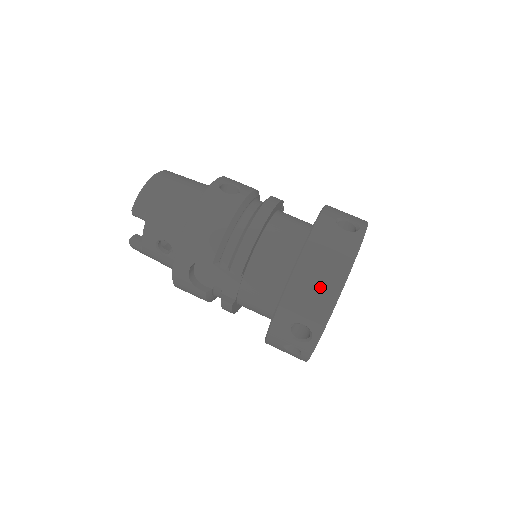
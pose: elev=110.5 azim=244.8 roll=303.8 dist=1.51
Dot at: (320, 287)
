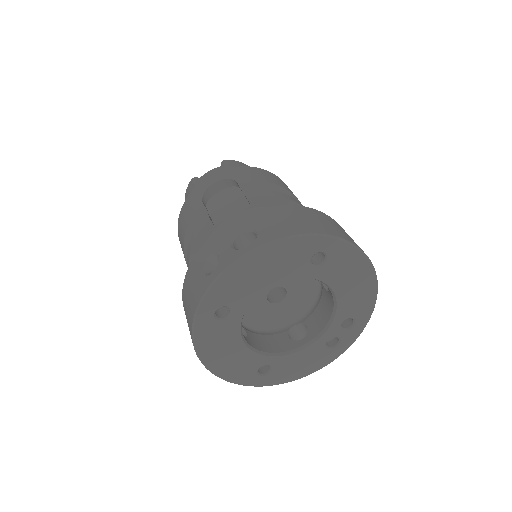
Dot at: (306, 221)
